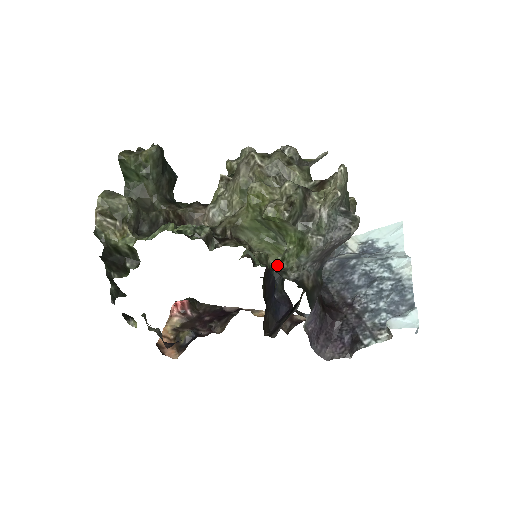
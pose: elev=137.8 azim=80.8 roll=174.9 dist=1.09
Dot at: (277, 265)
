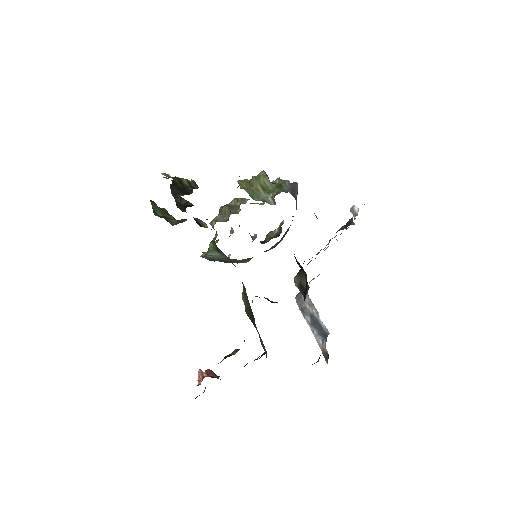
Dot at: (275, 195)
